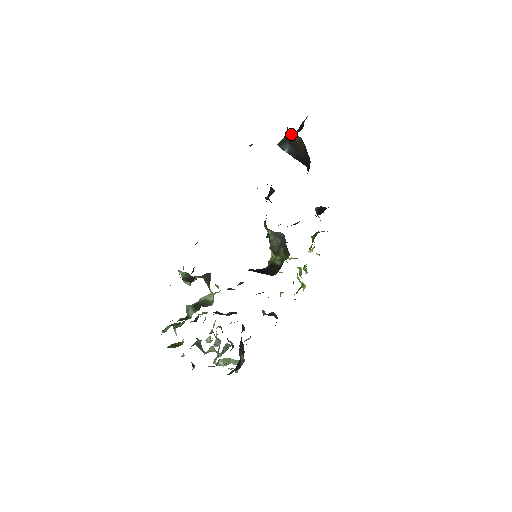
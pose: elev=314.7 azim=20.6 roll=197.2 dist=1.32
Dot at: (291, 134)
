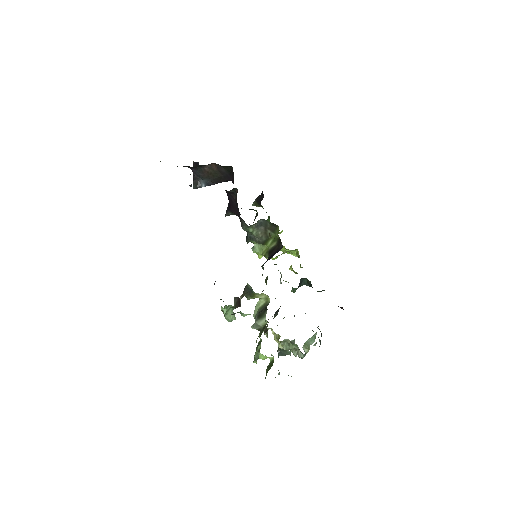
Dot at: (199, 170)
